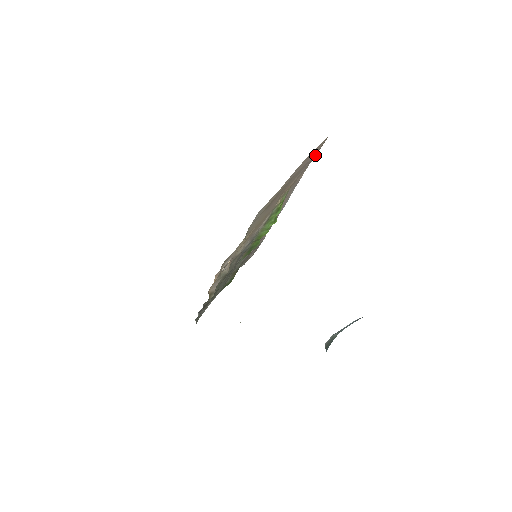
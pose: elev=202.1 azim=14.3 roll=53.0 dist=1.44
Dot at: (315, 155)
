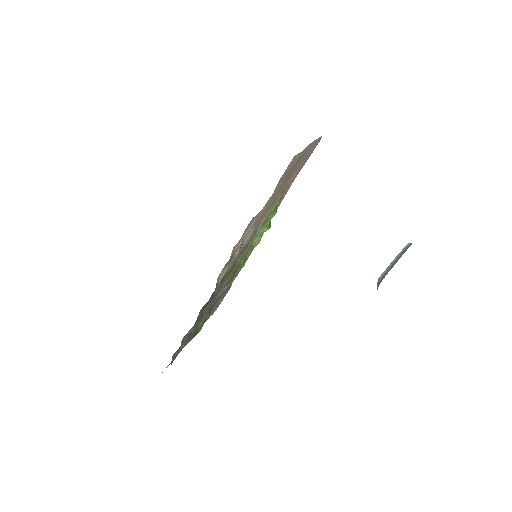
Dot at: (308, 158)
